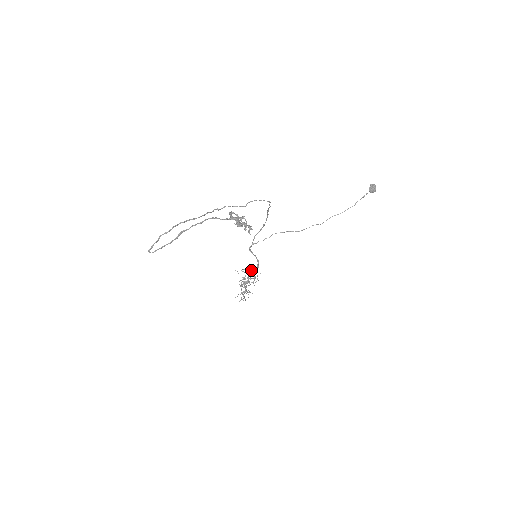
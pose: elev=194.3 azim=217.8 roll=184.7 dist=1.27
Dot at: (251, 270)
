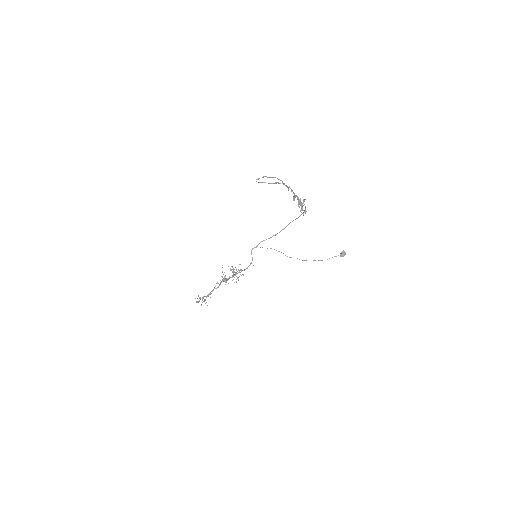
Dot at: (240, 269)
